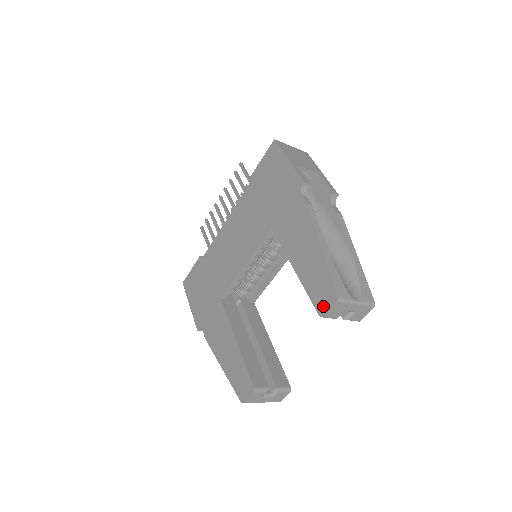
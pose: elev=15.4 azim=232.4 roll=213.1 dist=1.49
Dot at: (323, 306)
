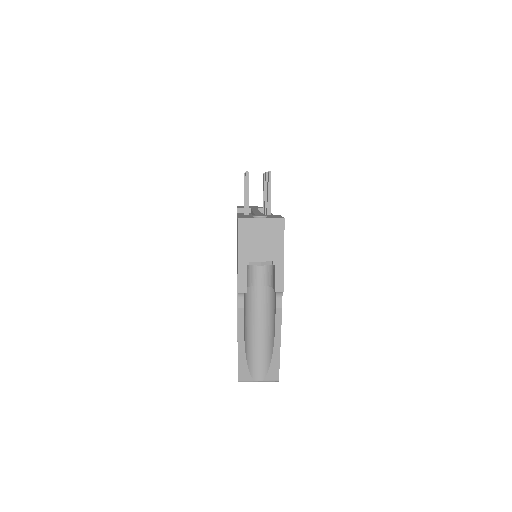
Dot at: occluded
